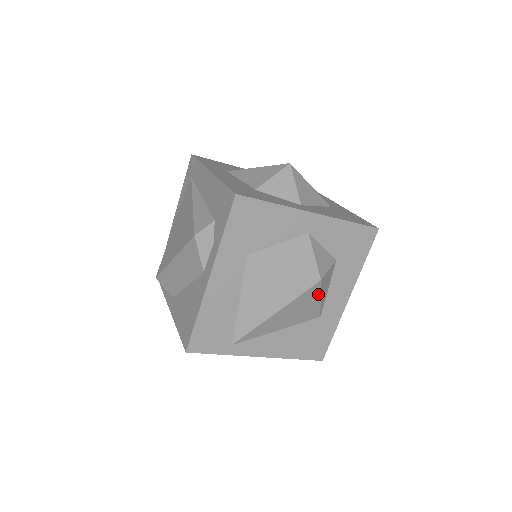
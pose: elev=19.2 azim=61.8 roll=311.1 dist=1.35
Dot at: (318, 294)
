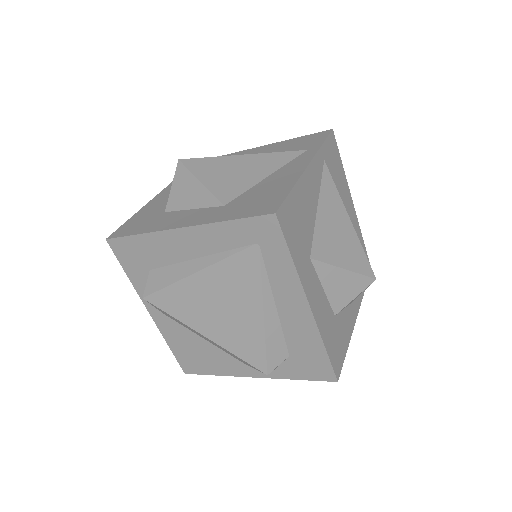
Dot at: occluded
